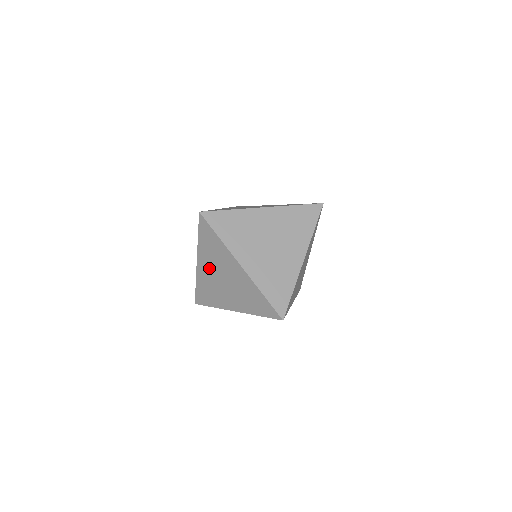
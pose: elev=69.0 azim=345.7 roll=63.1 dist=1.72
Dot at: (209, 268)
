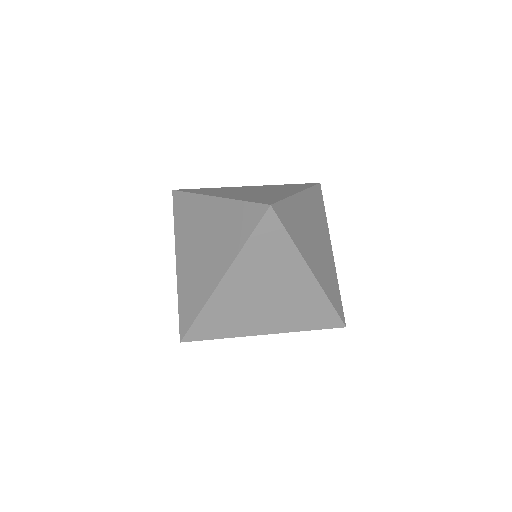
Dot at: (245, 285)
